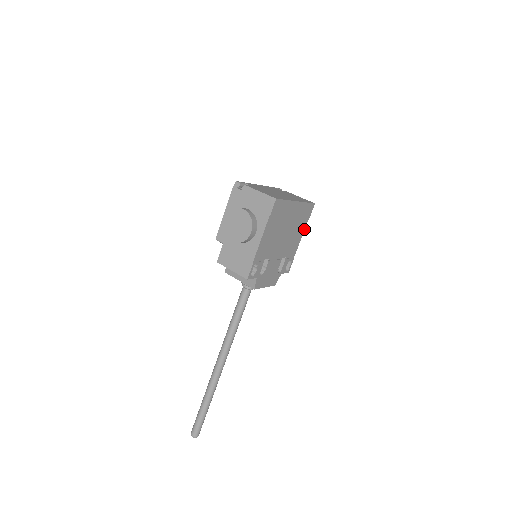
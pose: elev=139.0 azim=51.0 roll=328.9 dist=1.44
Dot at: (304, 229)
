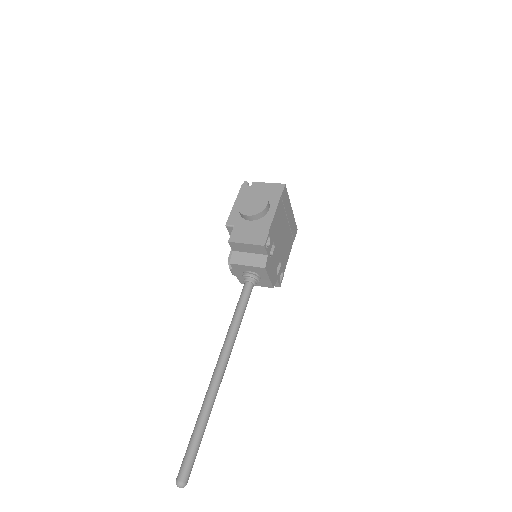
Dot at: occluded
